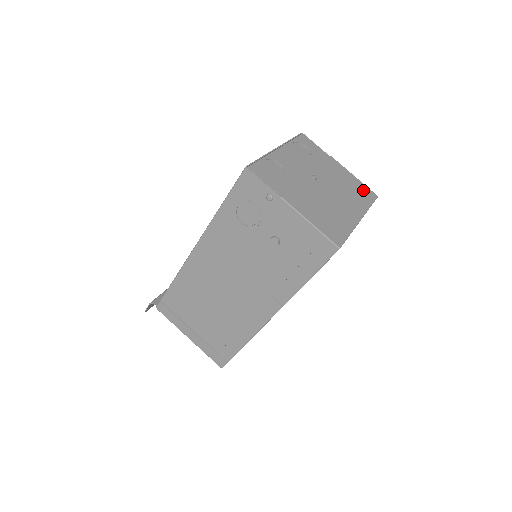
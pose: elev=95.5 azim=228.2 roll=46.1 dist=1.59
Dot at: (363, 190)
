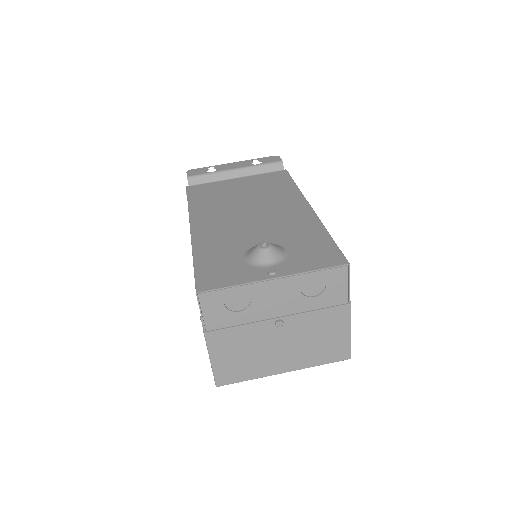
Dot at: (337, 349)
